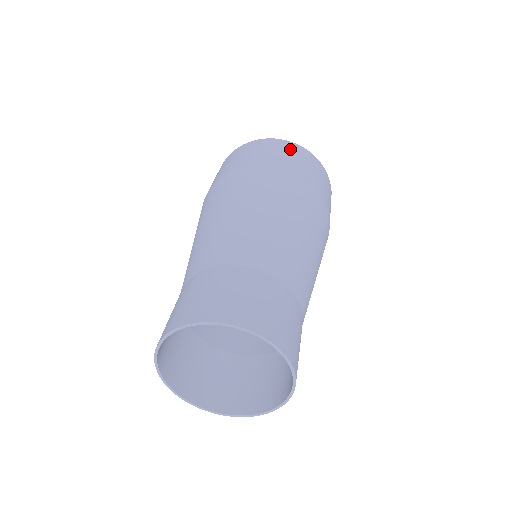
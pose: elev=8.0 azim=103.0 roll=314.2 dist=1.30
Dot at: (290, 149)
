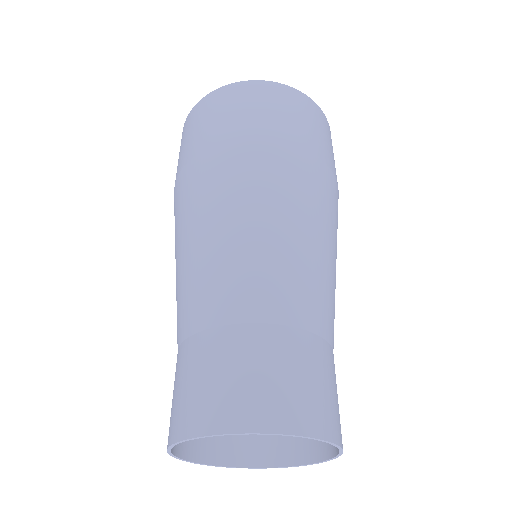
Dot at: (293, 102)
